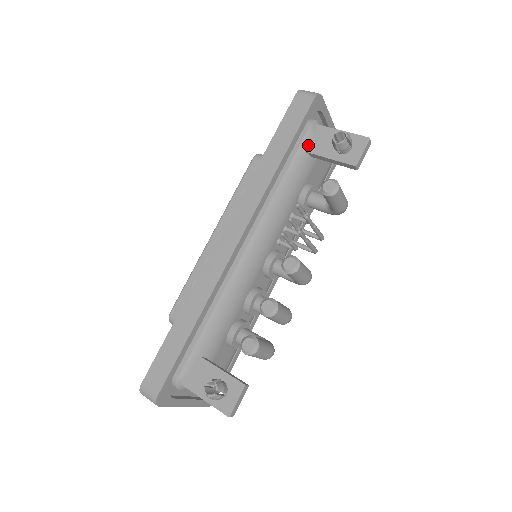
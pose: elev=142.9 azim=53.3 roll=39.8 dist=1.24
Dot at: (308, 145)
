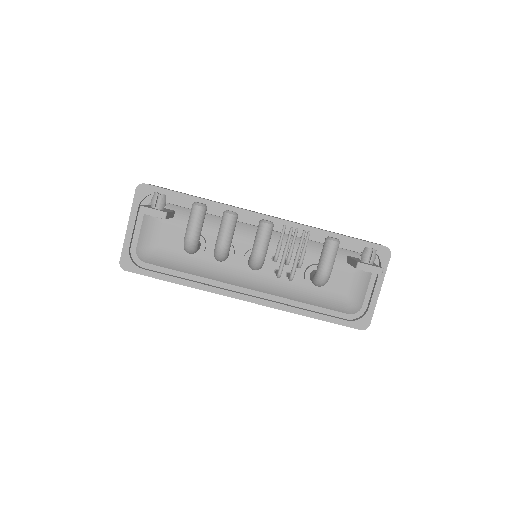
Dot at: (353, 256)
